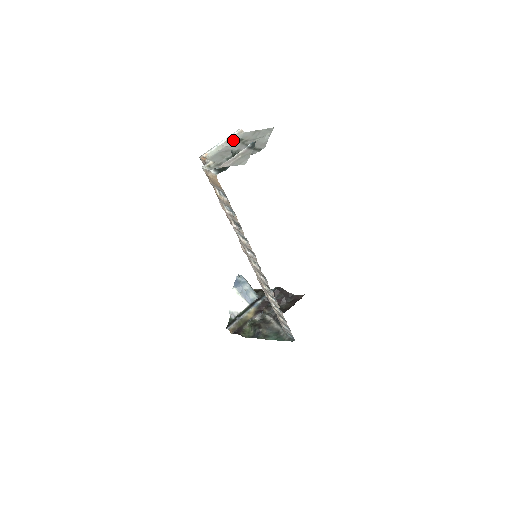
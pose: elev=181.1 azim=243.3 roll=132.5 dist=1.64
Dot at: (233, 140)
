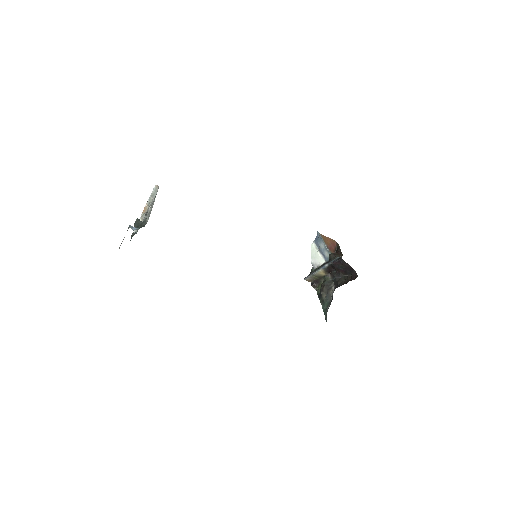
Dot at: (156, 193)
